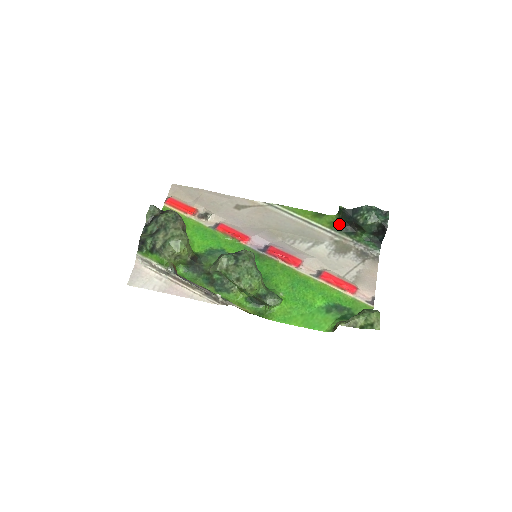
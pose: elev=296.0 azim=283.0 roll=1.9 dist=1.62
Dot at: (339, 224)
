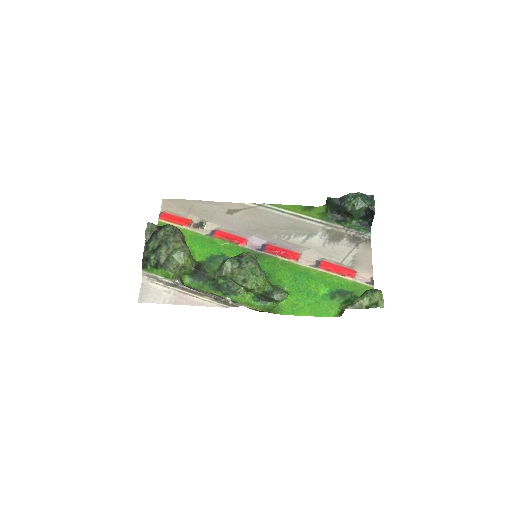
Dot at: (328, 214)
